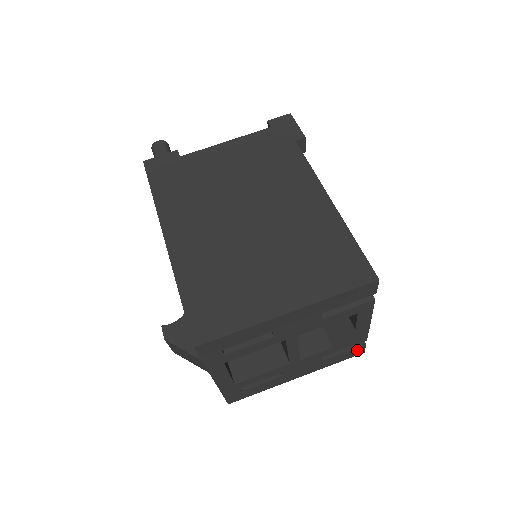
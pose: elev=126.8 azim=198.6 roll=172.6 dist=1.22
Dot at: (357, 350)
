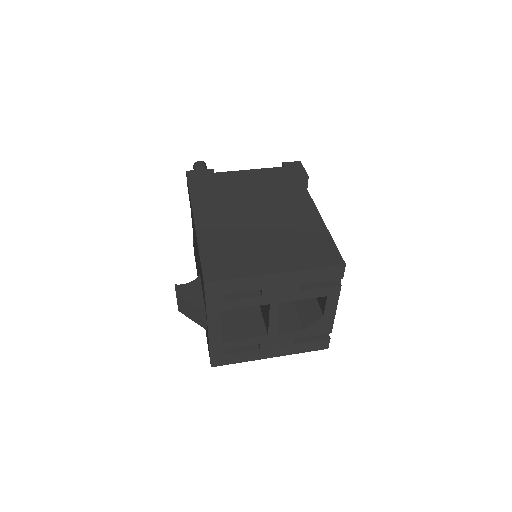
Dot at: (323, 343)
